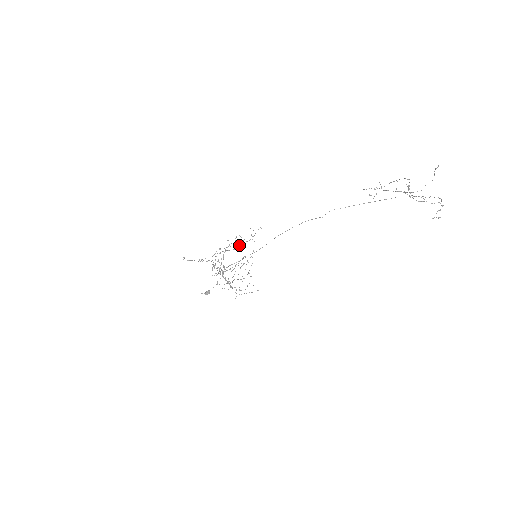
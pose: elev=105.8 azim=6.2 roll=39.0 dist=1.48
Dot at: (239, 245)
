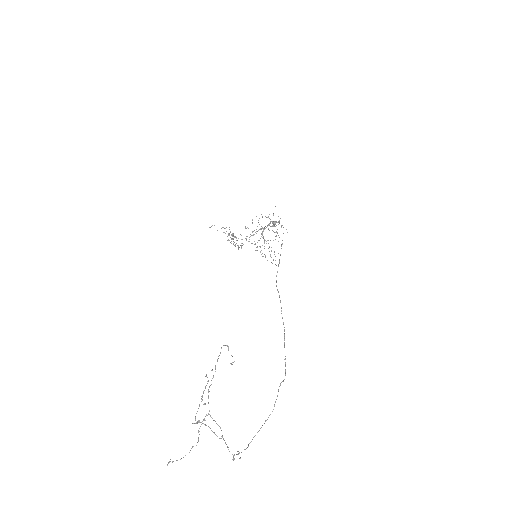
Dot at: occluded
